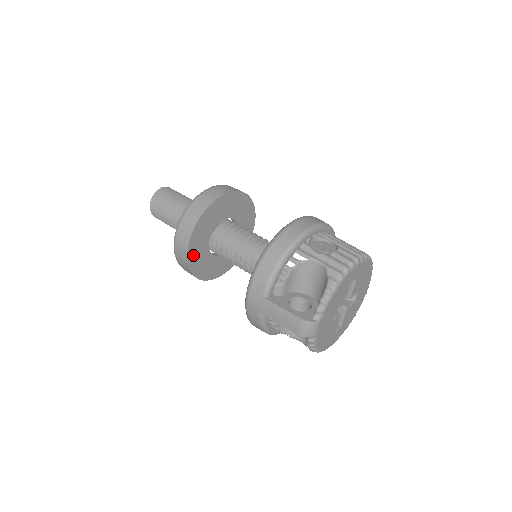
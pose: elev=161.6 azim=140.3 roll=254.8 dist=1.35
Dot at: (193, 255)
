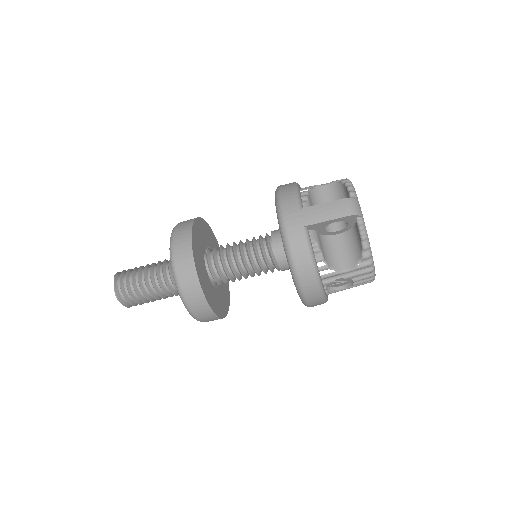
Dot at: (196, 260)
